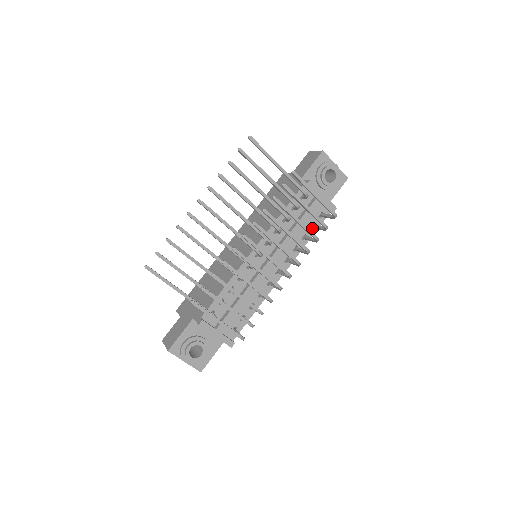
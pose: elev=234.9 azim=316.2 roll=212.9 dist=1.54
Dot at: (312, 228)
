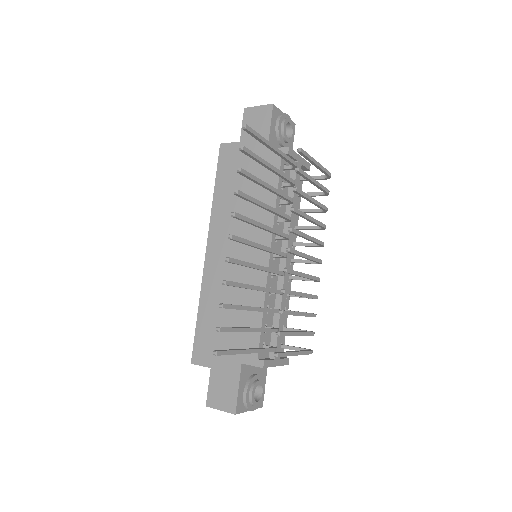
Dot at: (298, 197)
